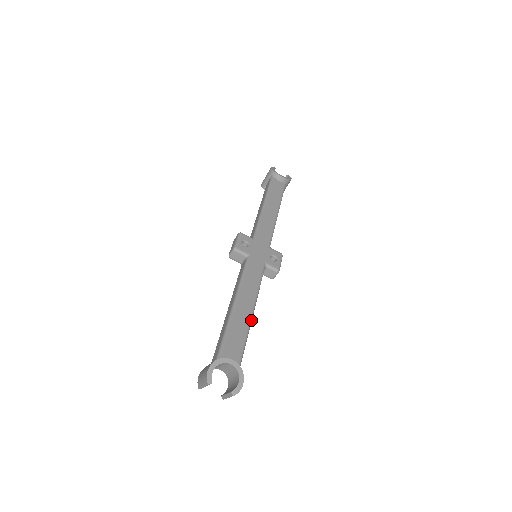
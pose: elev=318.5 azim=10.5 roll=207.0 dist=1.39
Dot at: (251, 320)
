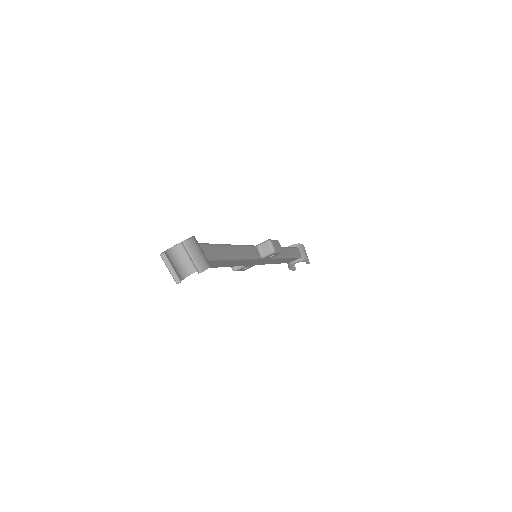
Dot at: (225, 245)
